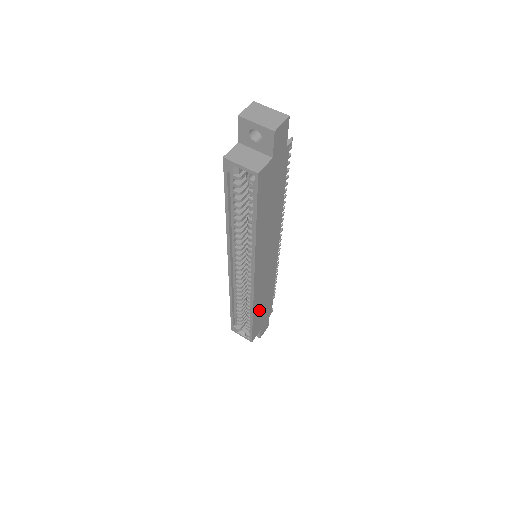
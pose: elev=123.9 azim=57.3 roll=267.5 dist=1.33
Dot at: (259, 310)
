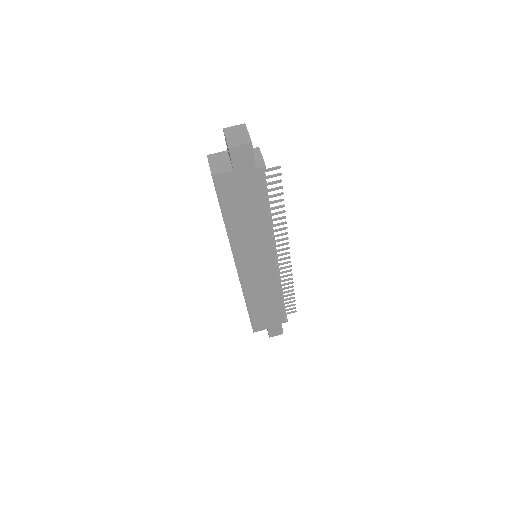
Dot at: (258, 306)
